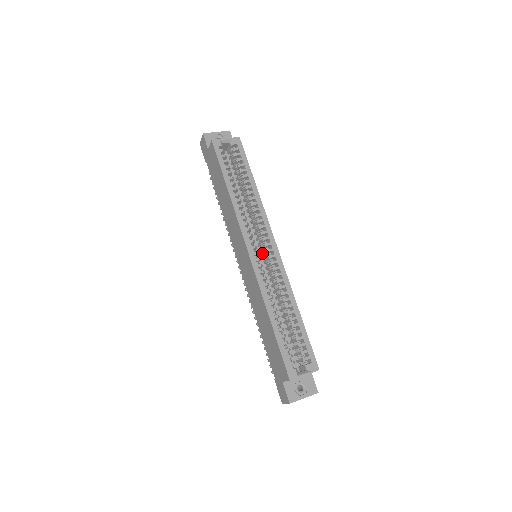
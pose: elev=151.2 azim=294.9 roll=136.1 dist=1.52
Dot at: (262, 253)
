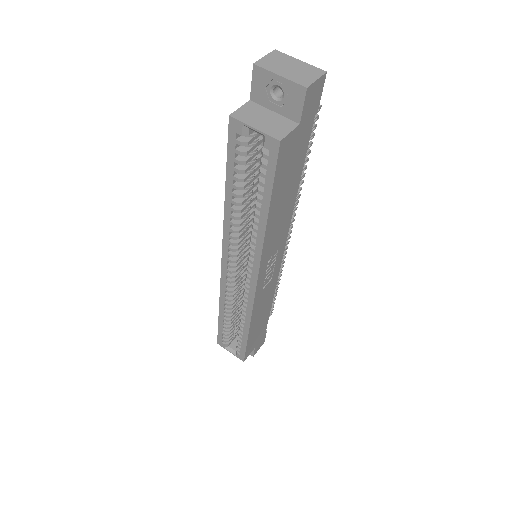
Dot at: occluded
